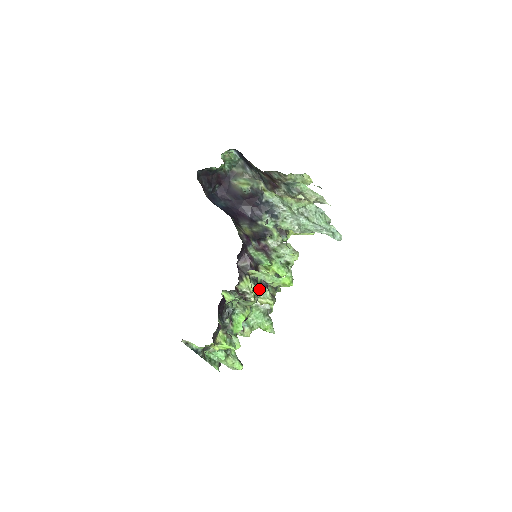
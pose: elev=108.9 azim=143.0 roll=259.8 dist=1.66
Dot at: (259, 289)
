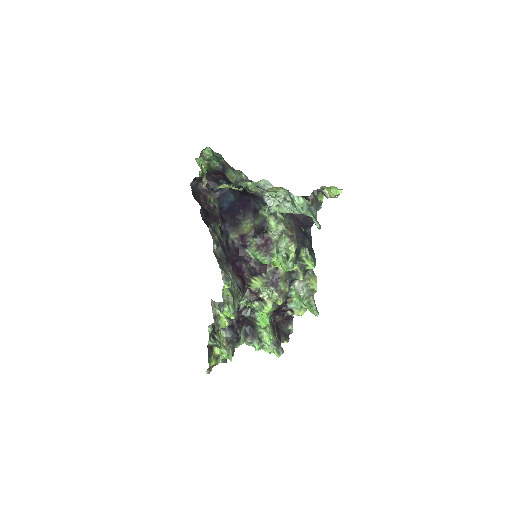
Dot at: occluded
